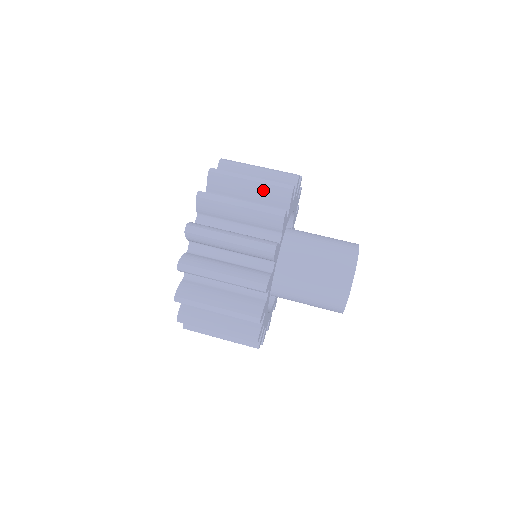
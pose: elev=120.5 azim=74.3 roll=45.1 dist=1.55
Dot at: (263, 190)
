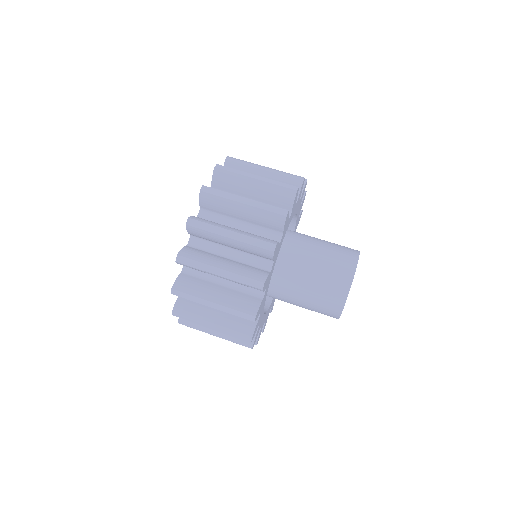
Dot at: (244, 247)
